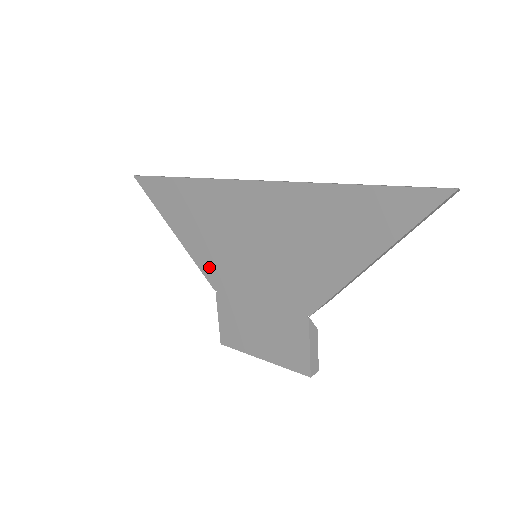
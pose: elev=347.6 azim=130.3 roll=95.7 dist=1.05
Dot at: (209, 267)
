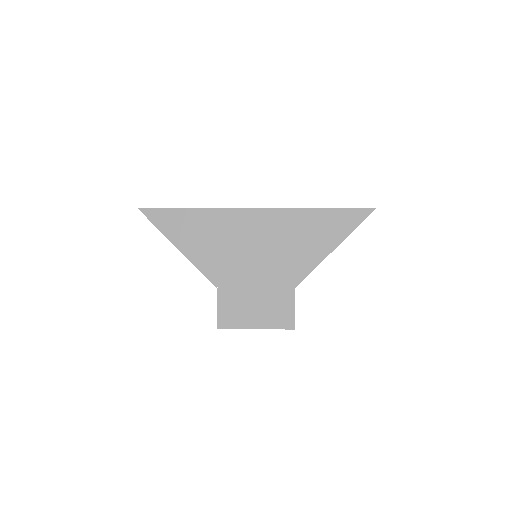
Dot at: (212, 270)
